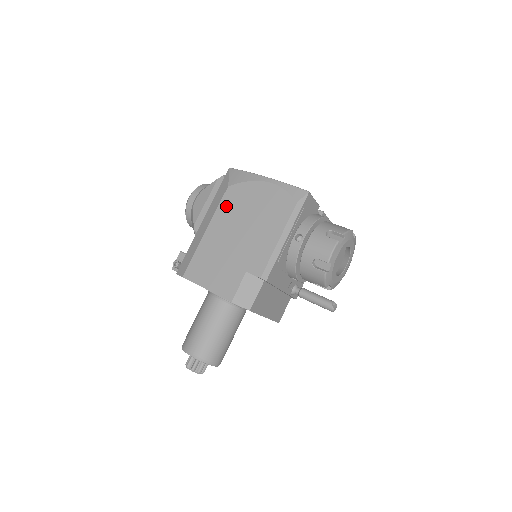
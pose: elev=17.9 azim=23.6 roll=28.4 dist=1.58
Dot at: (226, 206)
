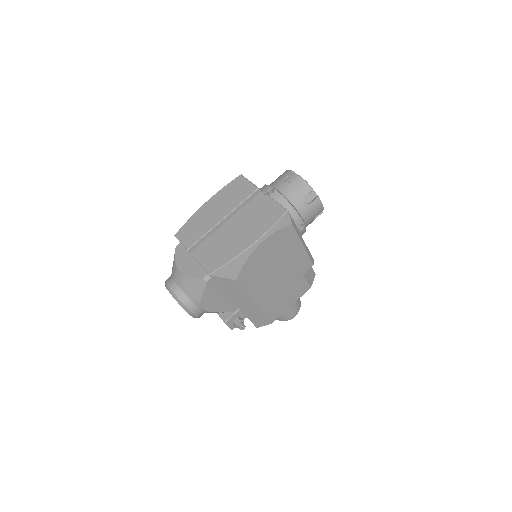
Dot at: (250, 284)
